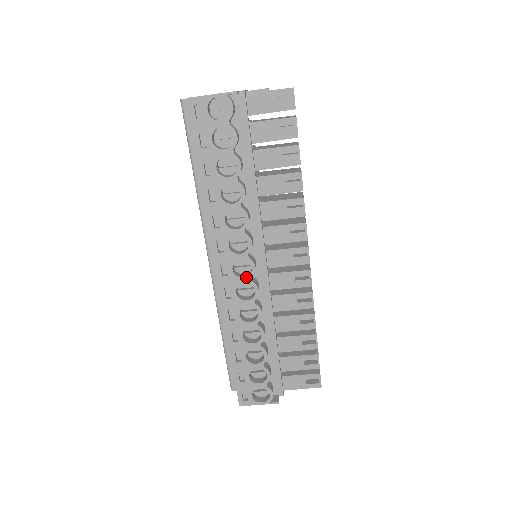
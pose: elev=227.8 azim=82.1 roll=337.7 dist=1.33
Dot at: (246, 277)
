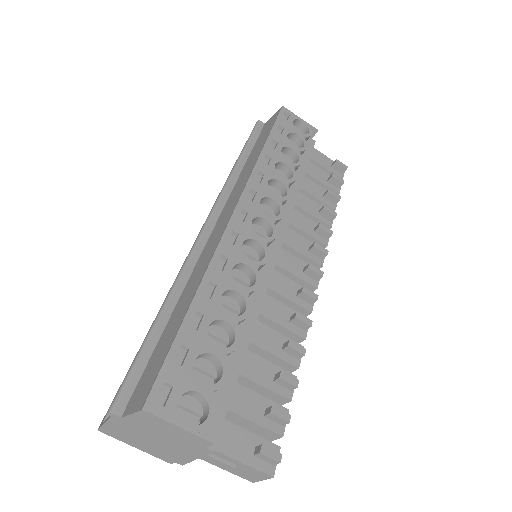
Dot at: (262, 237)
